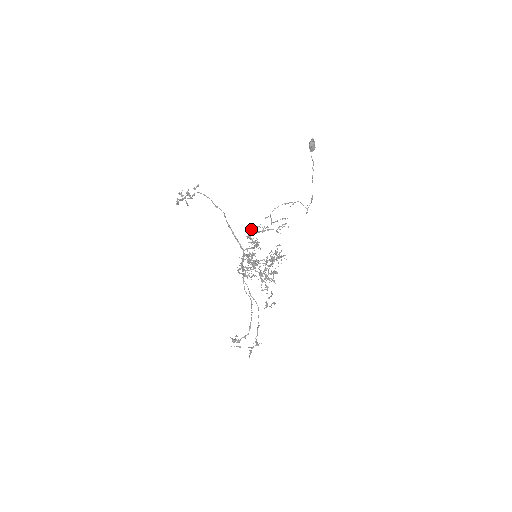
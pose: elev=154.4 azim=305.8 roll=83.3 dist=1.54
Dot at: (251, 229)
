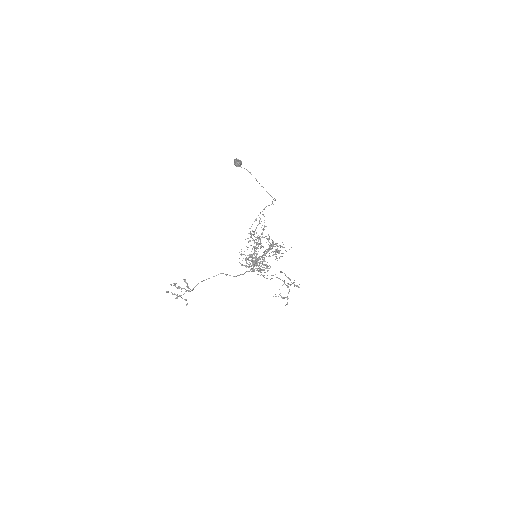
Dot at: occluded
